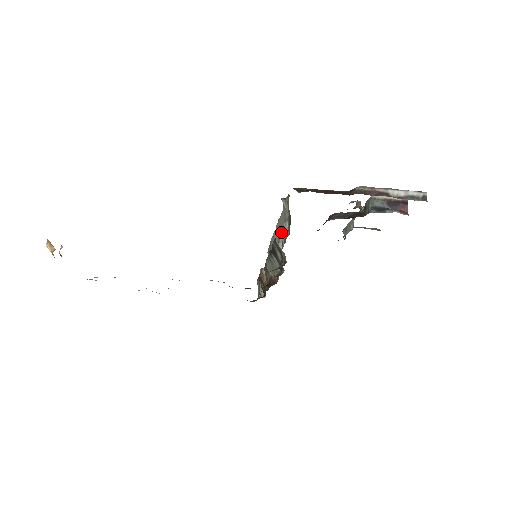
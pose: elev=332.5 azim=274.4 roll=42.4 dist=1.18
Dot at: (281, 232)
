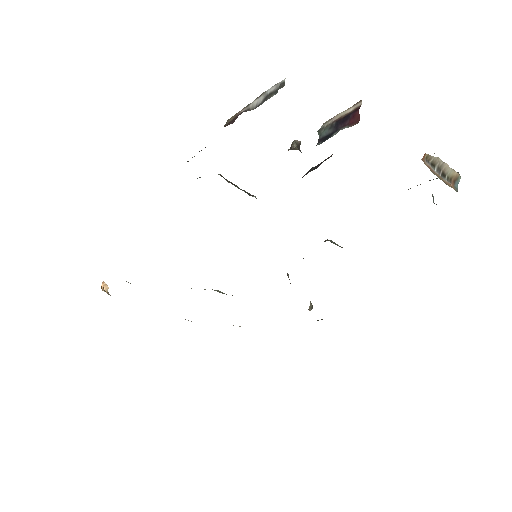
Dot at: occluded
